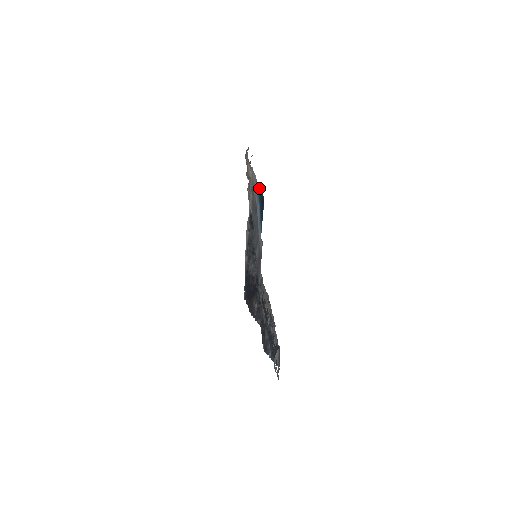
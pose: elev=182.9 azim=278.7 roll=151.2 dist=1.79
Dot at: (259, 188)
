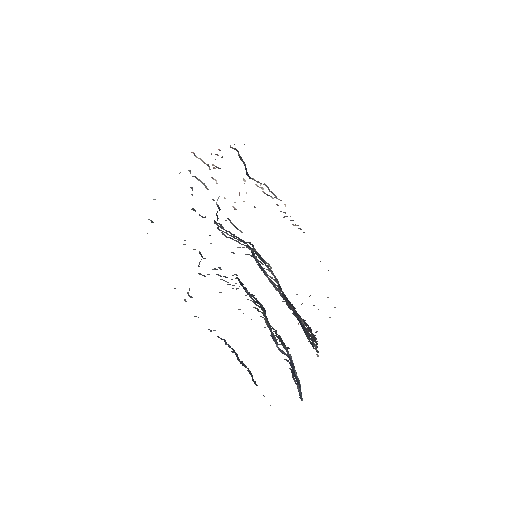
Dot at: occluded
